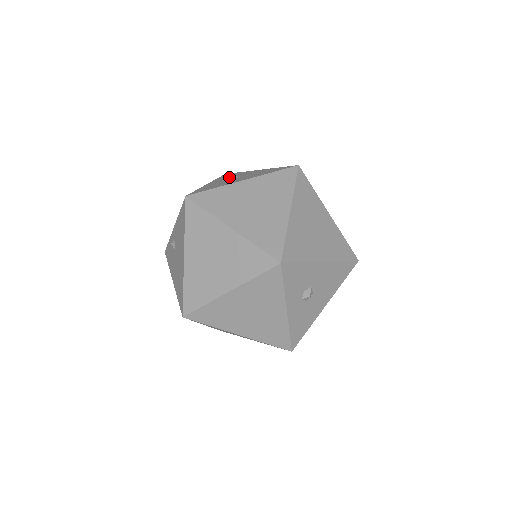
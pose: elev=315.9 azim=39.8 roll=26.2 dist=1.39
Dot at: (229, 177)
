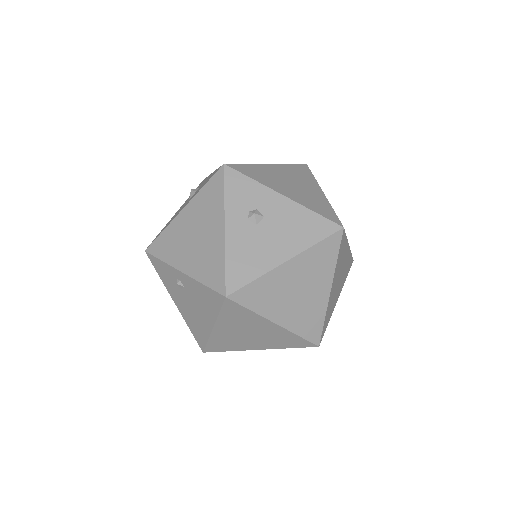
Dot at: (253, 220)
